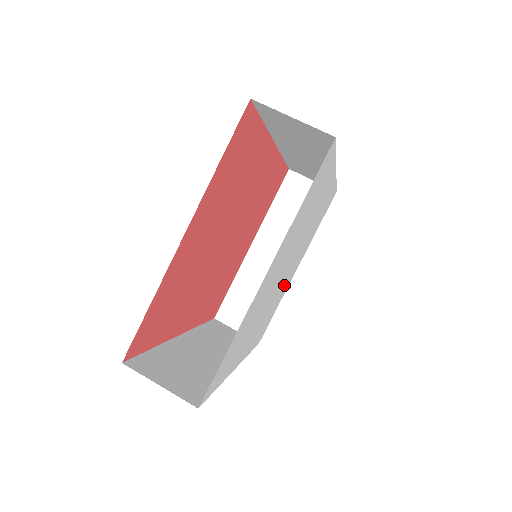
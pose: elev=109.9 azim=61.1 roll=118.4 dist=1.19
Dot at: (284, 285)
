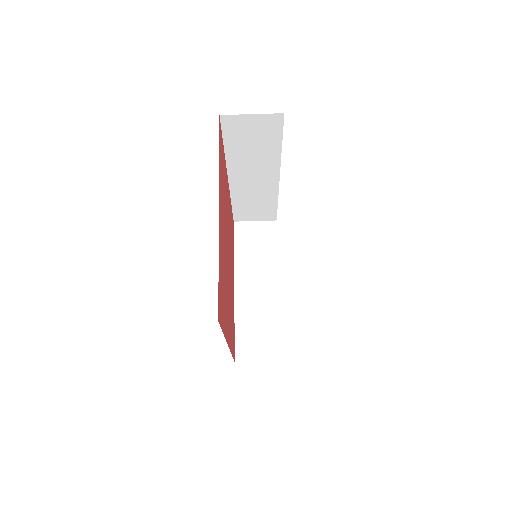
Dot at: occluded
